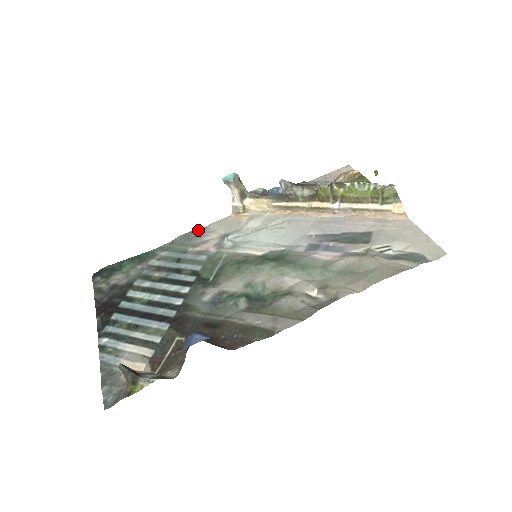
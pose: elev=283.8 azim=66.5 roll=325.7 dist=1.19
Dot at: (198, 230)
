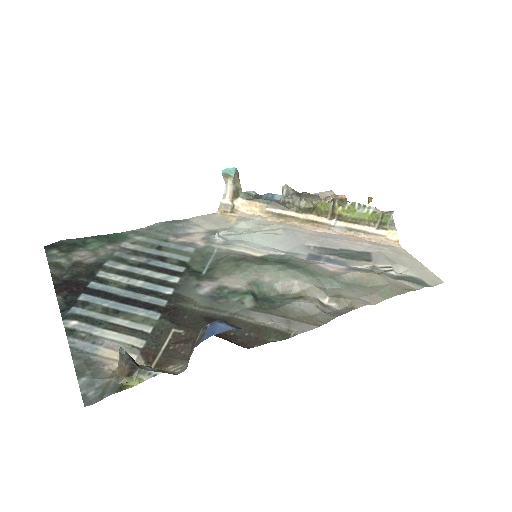
Dot at: (179, 221)
